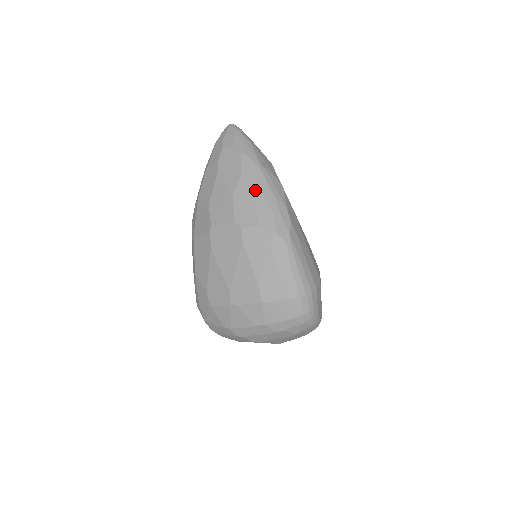
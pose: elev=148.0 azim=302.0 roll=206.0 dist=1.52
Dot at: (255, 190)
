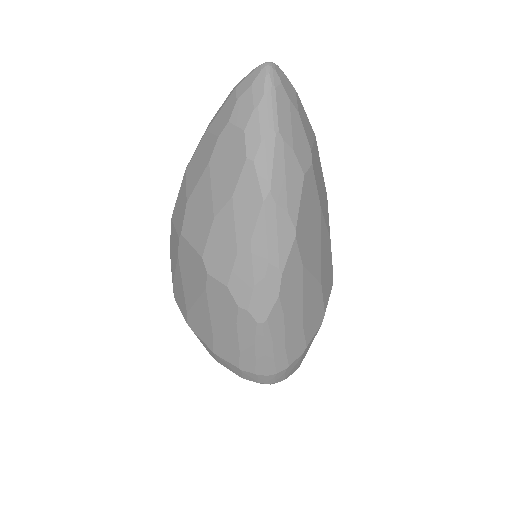
Dot at: (243, 234)
